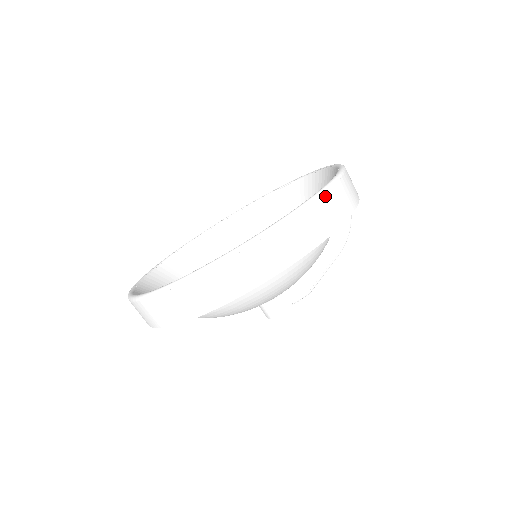
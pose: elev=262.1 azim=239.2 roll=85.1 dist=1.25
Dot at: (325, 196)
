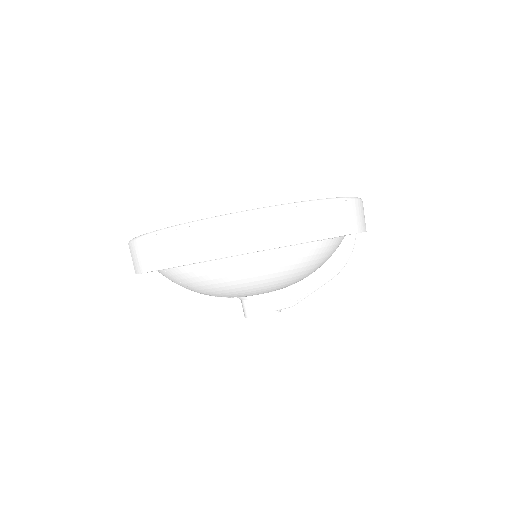
Dot at: (343, 203)
